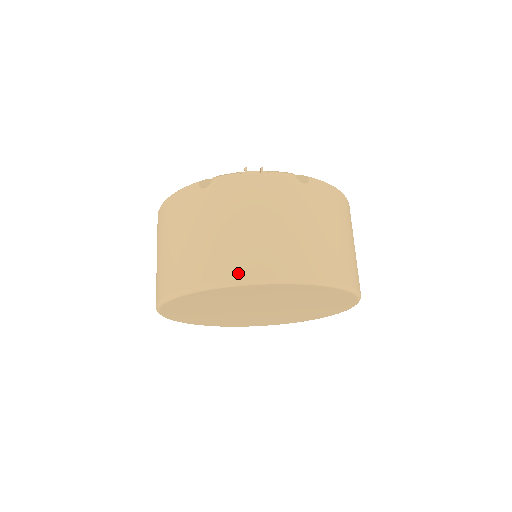
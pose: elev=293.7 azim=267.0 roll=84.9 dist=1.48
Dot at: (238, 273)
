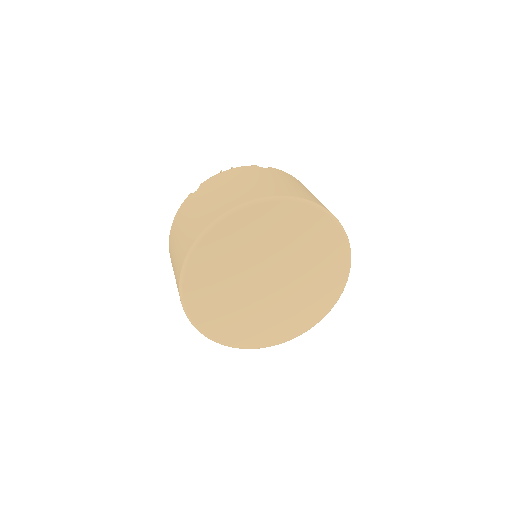
Dot at: (231, 206)
